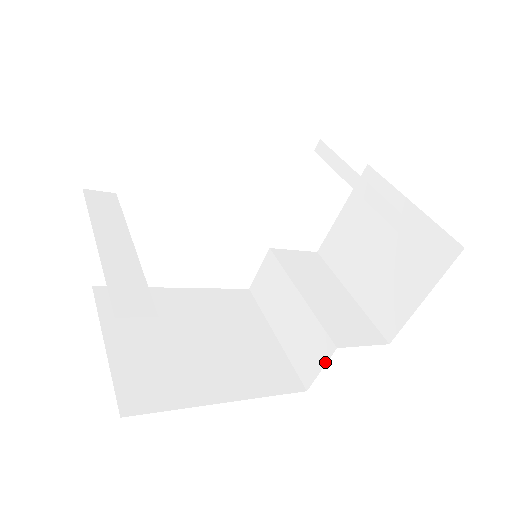
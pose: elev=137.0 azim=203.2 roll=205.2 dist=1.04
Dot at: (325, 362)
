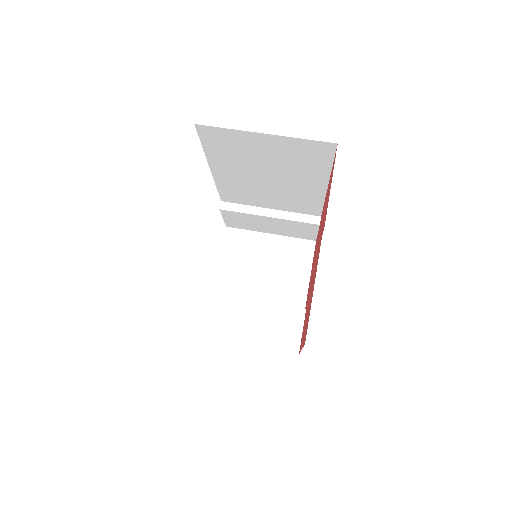
Dot at: (302, 324)
